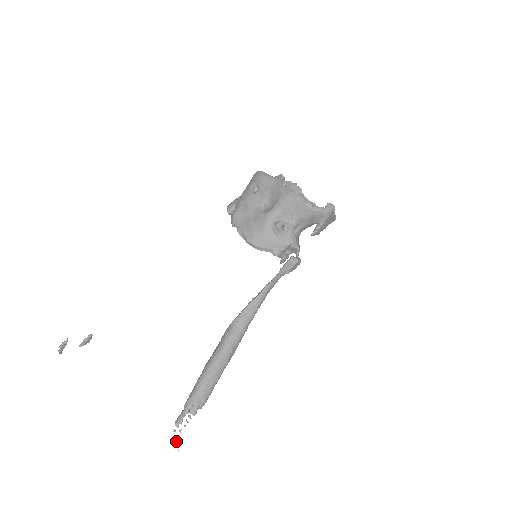
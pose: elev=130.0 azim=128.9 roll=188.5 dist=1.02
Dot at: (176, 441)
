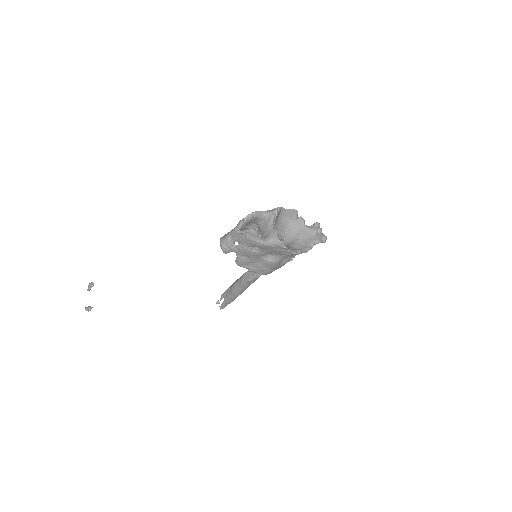
Dot at: (217, 303)
